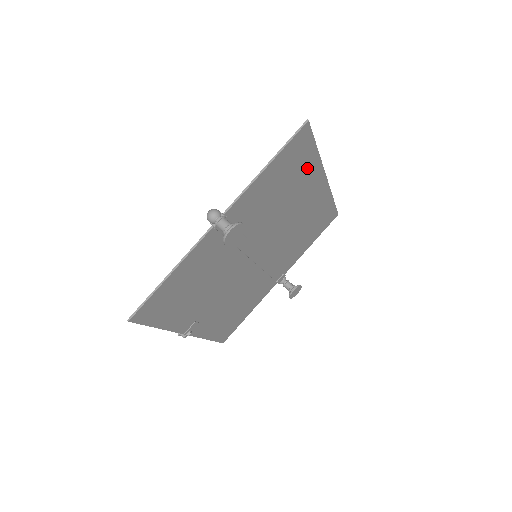
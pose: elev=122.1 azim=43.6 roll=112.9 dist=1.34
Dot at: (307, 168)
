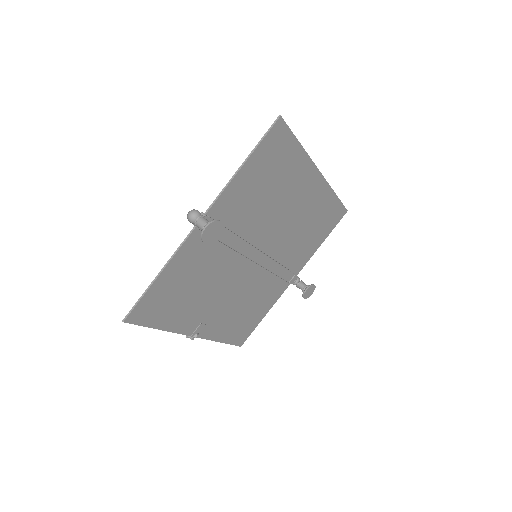
Dot at: (293, 164)
